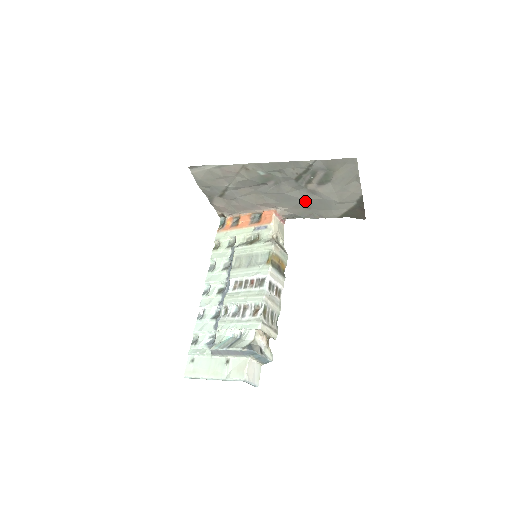
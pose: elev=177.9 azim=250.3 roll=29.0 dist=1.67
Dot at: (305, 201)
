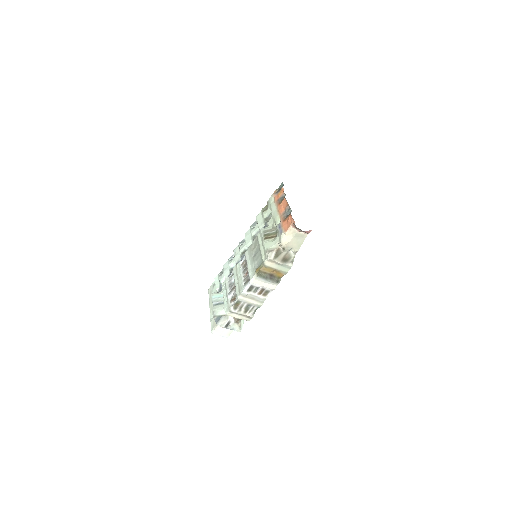
Dot at: occluded
